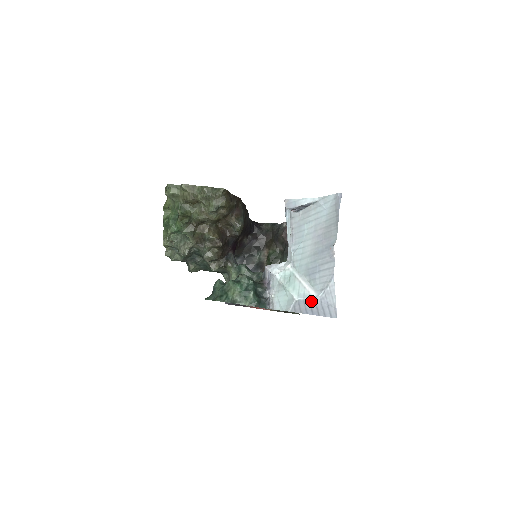
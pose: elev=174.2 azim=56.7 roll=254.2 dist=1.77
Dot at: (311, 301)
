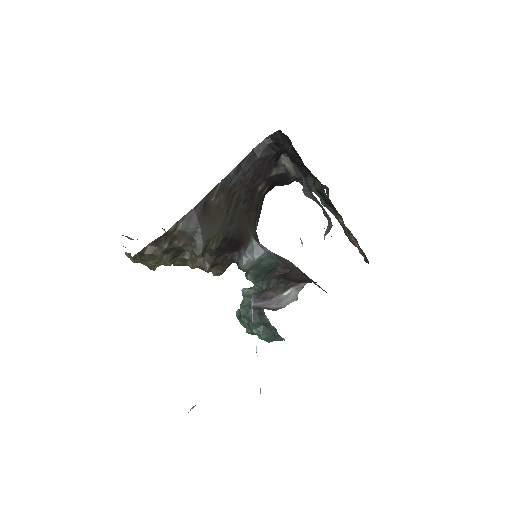
Dot at: occluded
